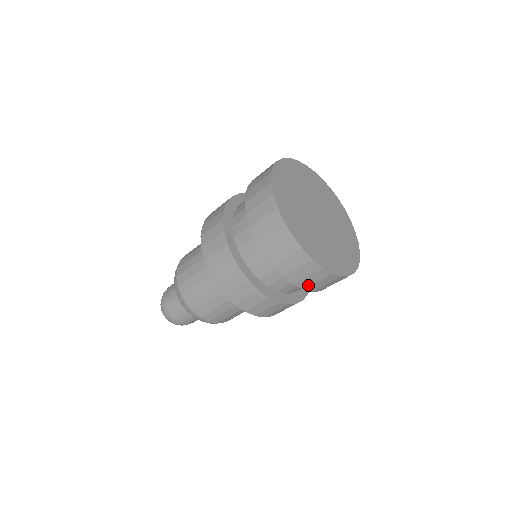
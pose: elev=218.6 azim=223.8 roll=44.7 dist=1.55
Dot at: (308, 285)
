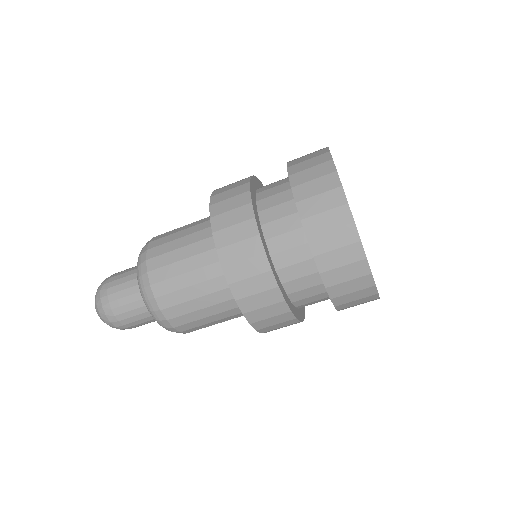
Dot at: occluded
